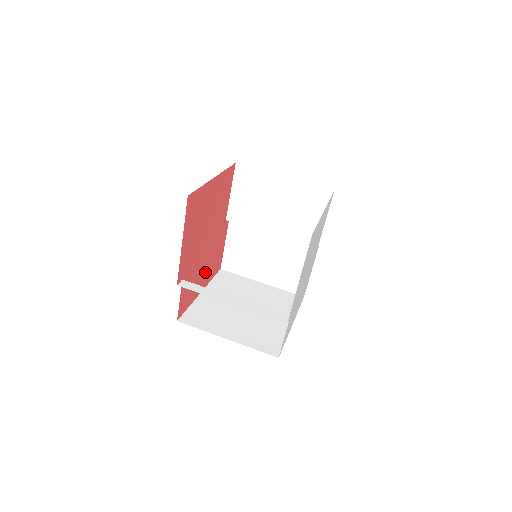
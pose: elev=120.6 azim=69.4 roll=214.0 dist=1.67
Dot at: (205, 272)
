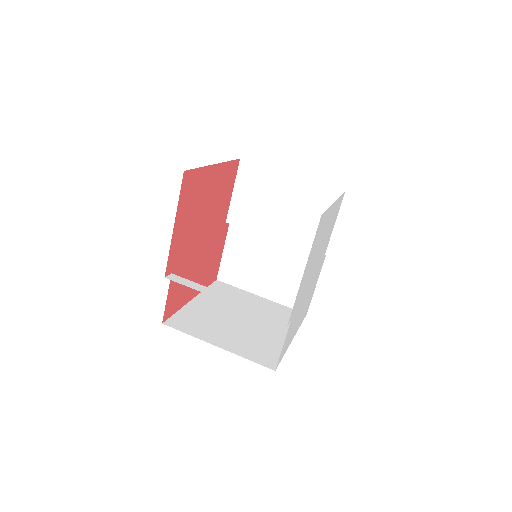
Dot at: (199, 276)
